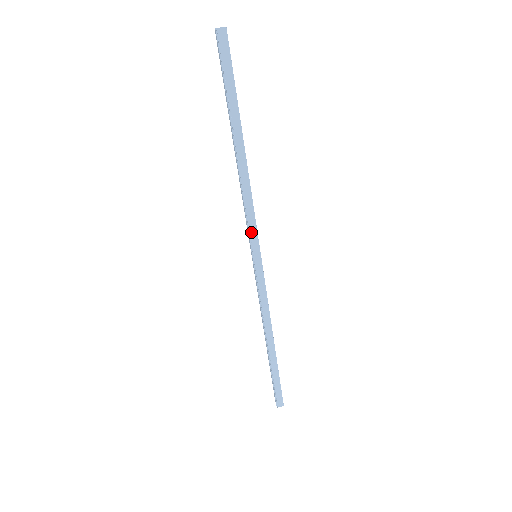
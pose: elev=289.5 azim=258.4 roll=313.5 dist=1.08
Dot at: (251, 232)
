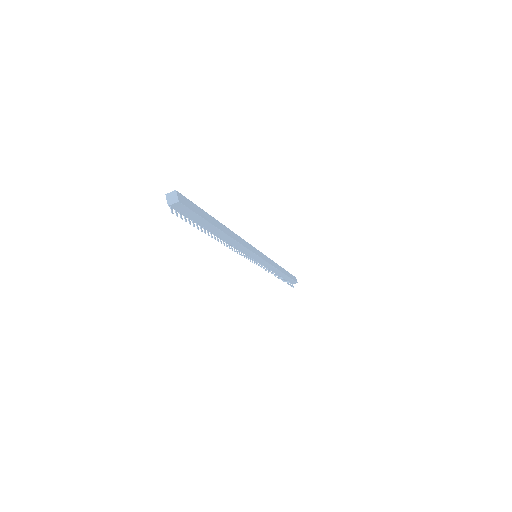
Dot at: (248, 254)
